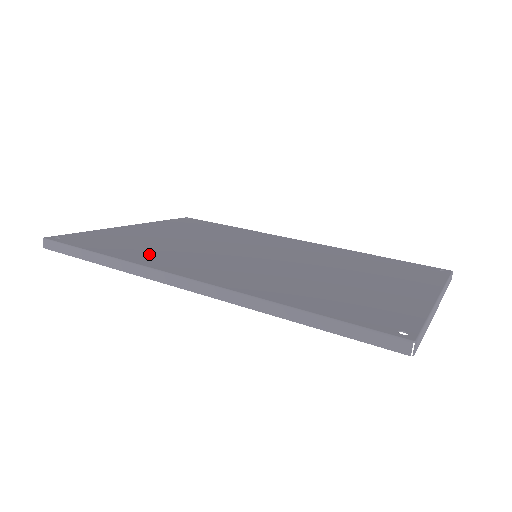
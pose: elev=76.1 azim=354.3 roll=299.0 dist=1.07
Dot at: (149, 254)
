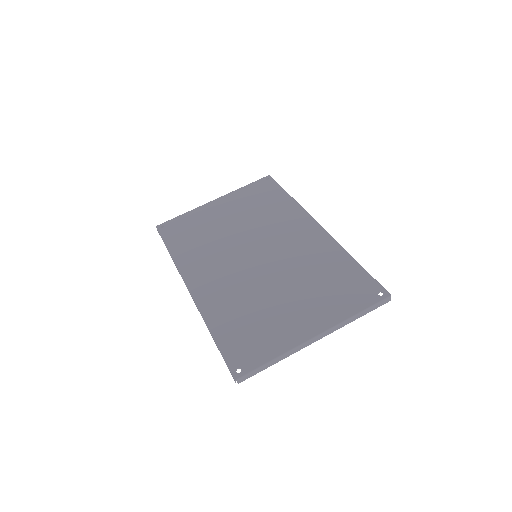
Dot at: (192, 253)
